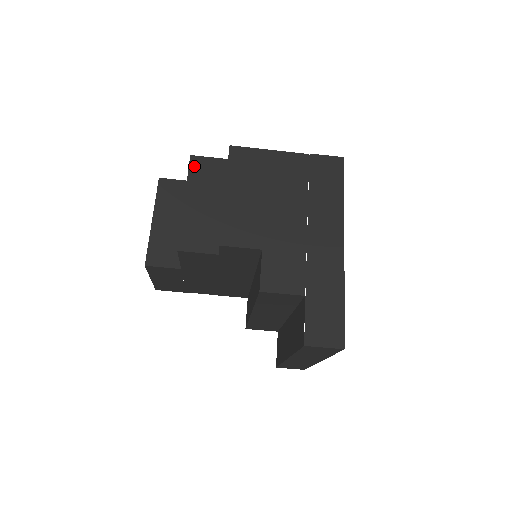
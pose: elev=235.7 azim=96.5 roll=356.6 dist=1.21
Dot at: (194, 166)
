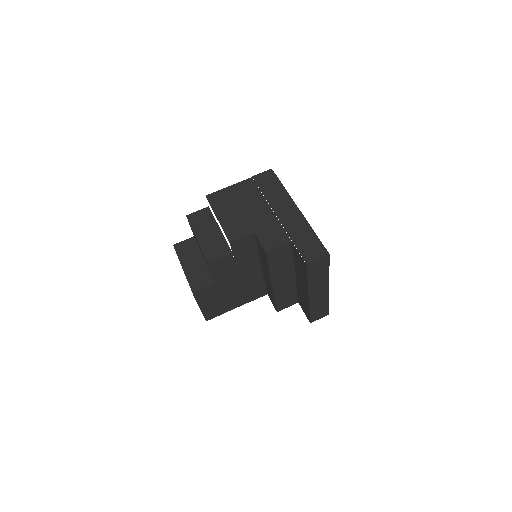
Dot at: (191, 220)
